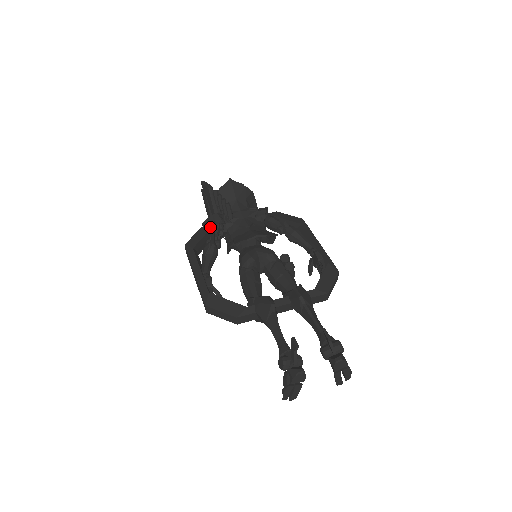
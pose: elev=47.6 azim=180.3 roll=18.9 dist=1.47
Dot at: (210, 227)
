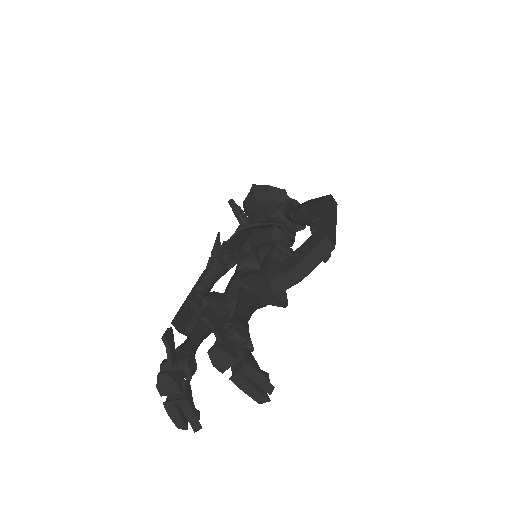
Dot at: occluded
